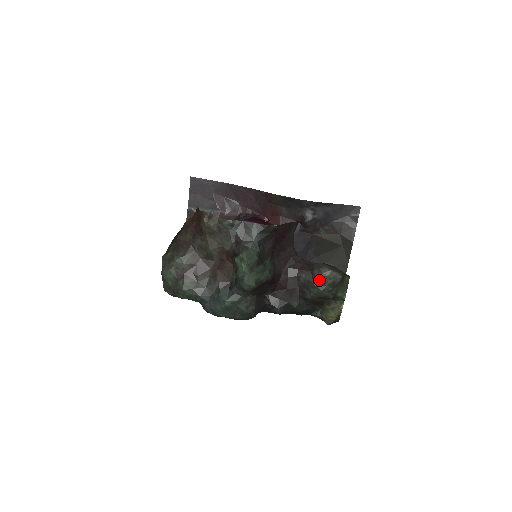
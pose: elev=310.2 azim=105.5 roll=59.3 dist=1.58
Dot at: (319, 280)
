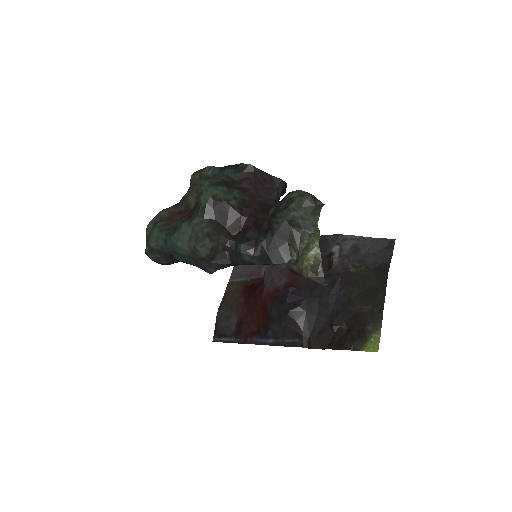
Dot at: (285, 201)
